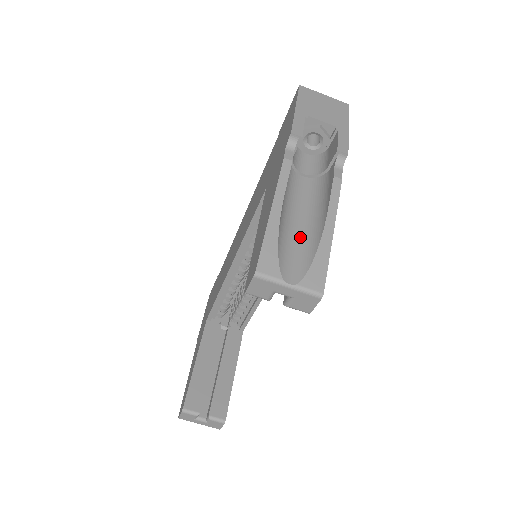
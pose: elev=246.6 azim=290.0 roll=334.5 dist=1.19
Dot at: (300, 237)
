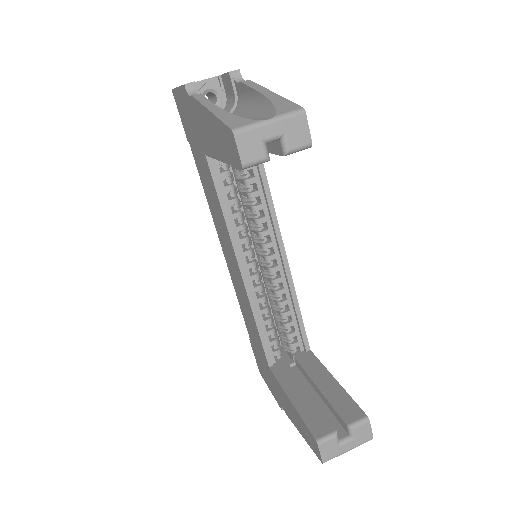
Dot at: (252, 117)
